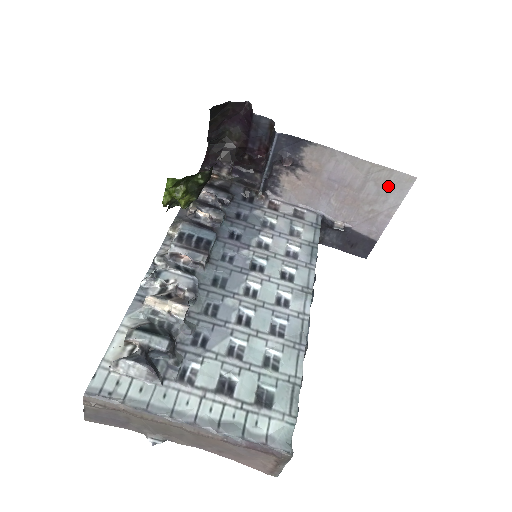
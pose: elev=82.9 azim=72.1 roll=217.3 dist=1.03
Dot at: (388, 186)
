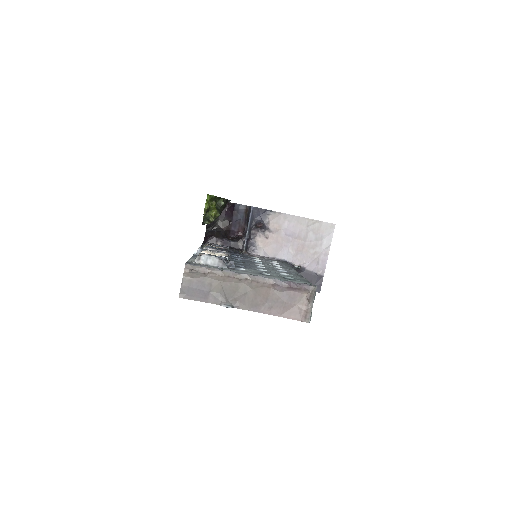
Dot at: (321, 233)
